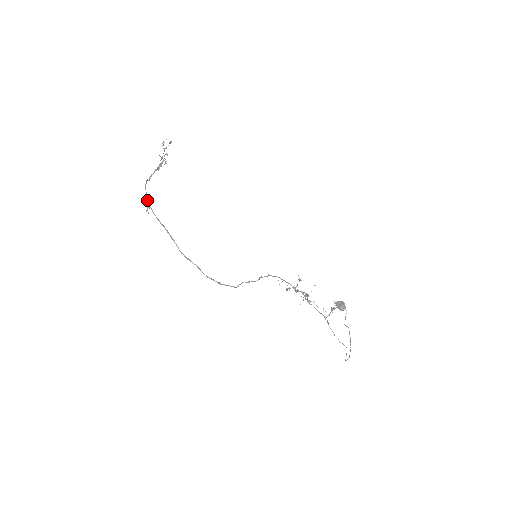
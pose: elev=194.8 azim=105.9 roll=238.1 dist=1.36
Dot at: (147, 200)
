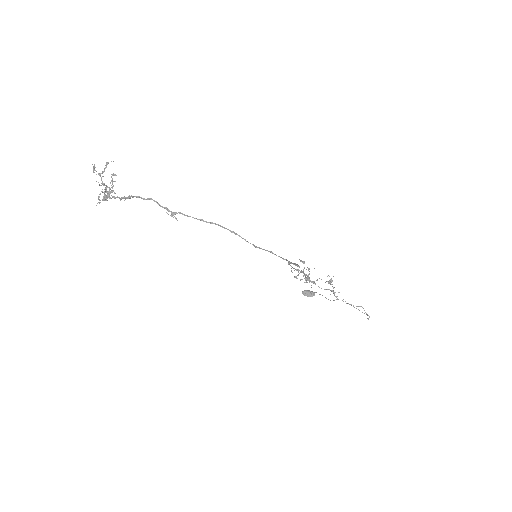
Dot at: (164, 208)
